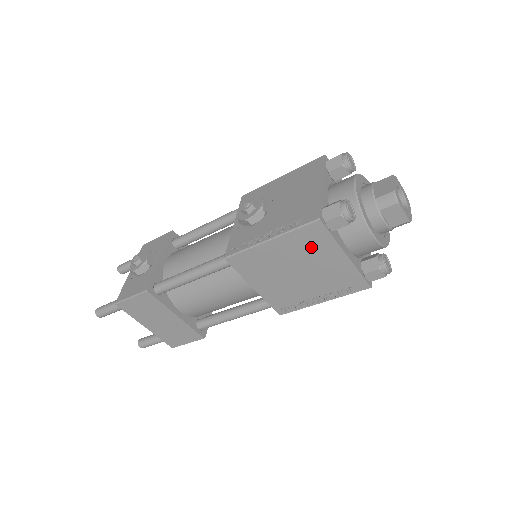
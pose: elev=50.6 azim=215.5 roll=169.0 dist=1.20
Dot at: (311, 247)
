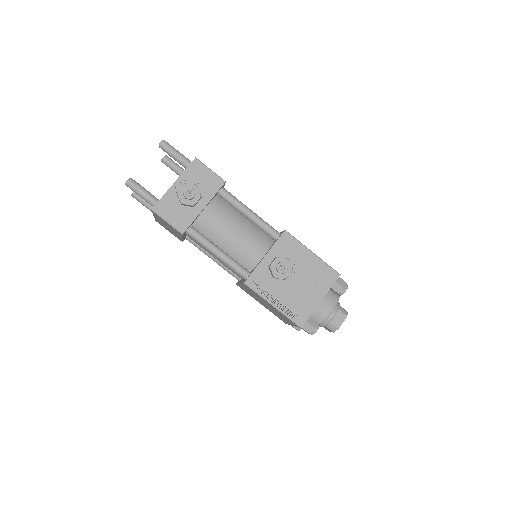
Dot at: occluded
